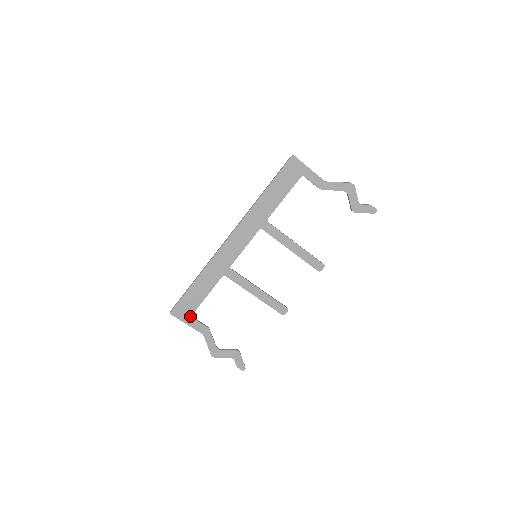
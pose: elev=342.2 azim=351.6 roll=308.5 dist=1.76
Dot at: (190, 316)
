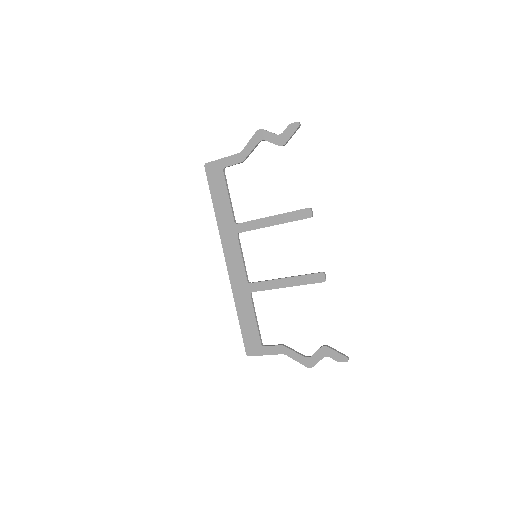
Dot at: (261, 346)
